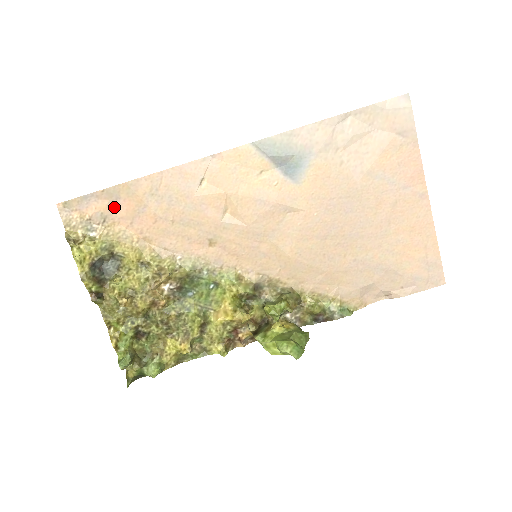
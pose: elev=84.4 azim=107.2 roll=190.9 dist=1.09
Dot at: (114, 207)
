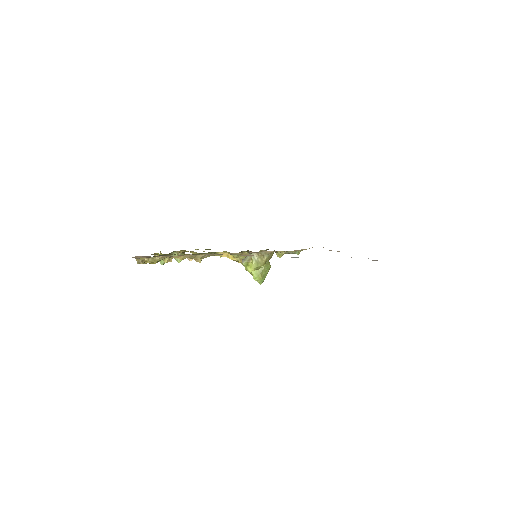
Dot at: occluded
